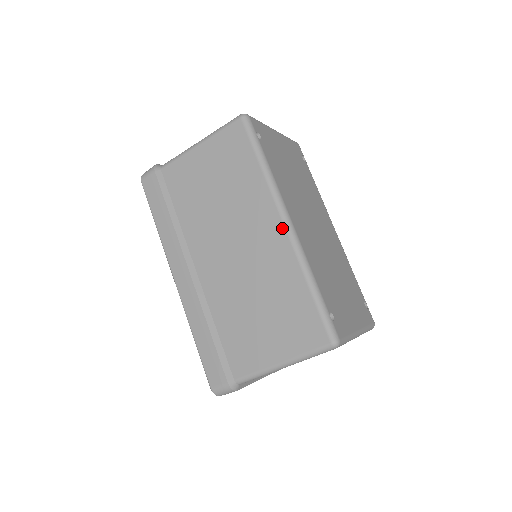
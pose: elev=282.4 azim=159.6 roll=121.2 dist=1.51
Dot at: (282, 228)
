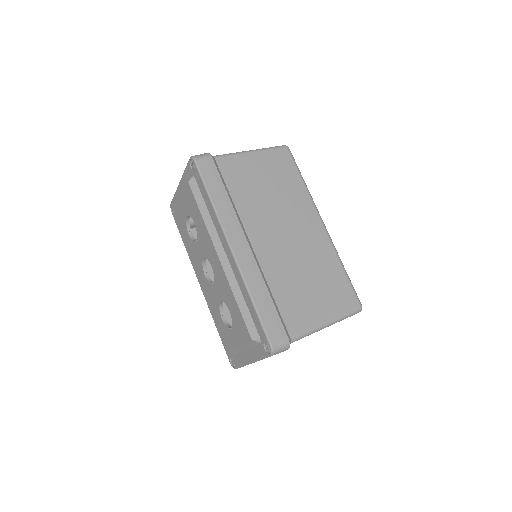
Dot at: (322, 226)
